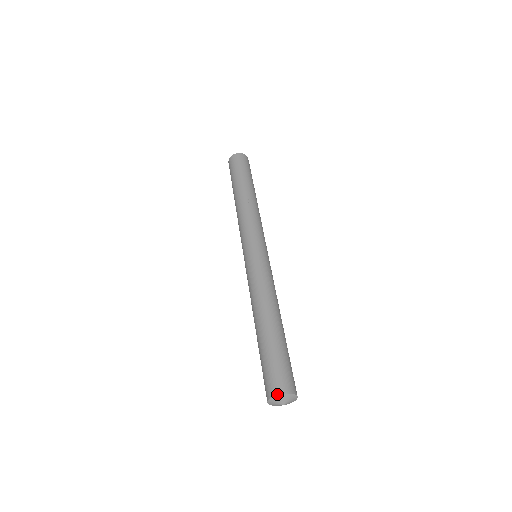
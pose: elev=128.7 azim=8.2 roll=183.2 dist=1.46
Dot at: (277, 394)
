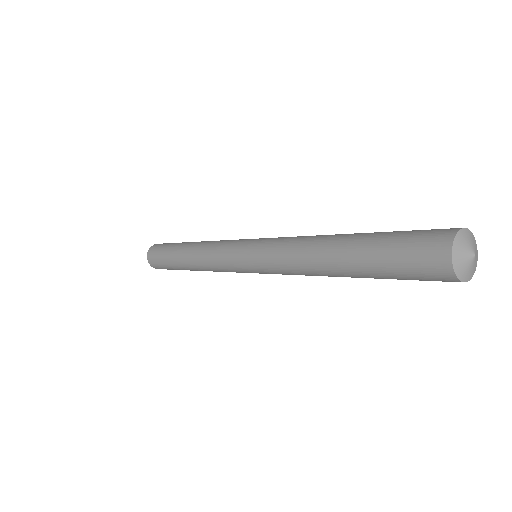
Dot at: occluded
